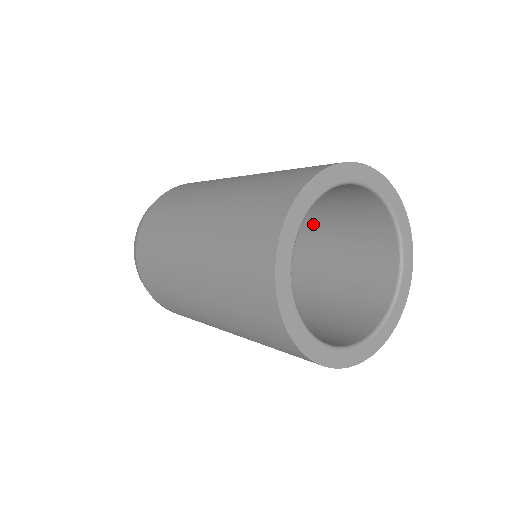
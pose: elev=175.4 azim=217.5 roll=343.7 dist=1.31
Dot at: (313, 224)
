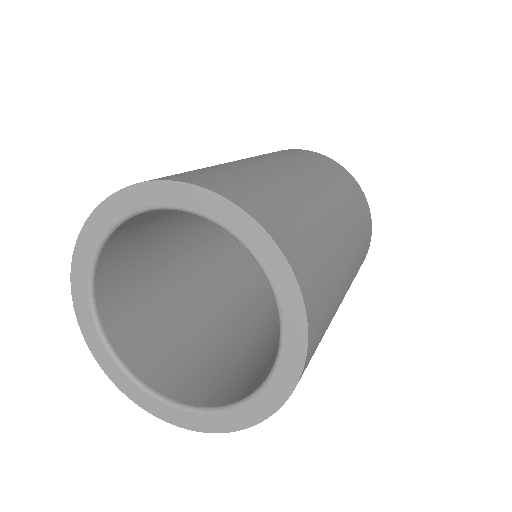
Dot at: occluded
